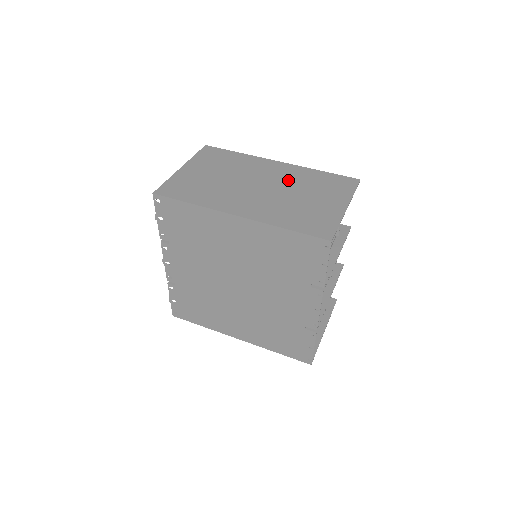
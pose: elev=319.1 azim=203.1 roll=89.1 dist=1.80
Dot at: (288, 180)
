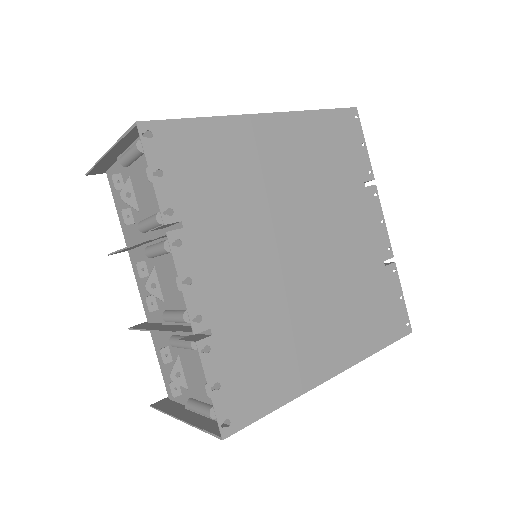
Dot at: occluded
